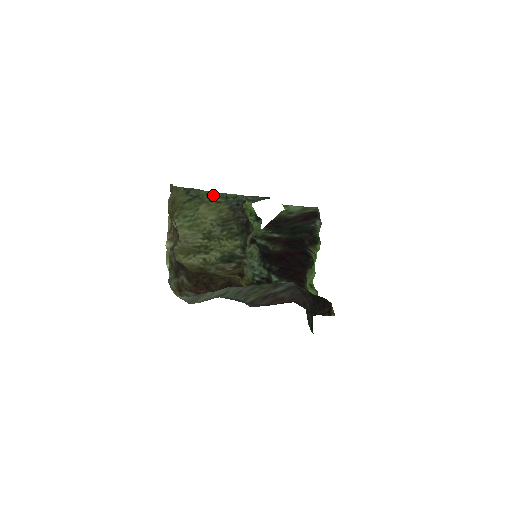
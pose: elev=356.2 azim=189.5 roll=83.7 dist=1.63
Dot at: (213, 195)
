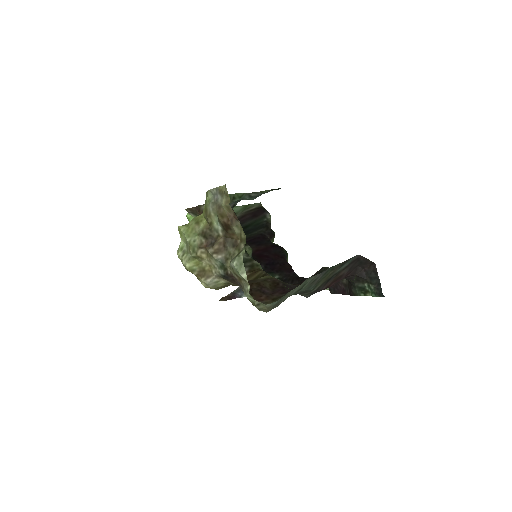
Dot at: occluded
